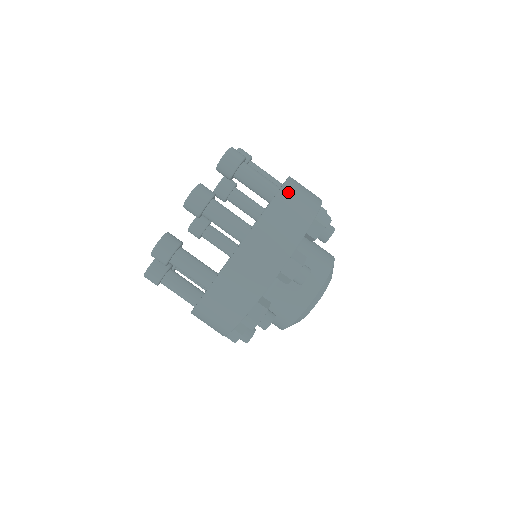
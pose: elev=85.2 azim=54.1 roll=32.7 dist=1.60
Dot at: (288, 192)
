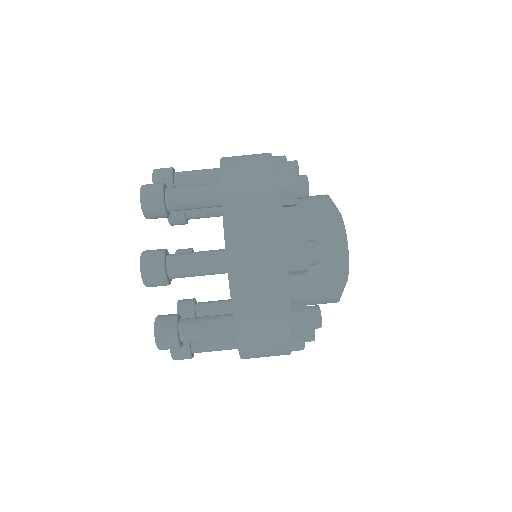
Dot at: occluded
